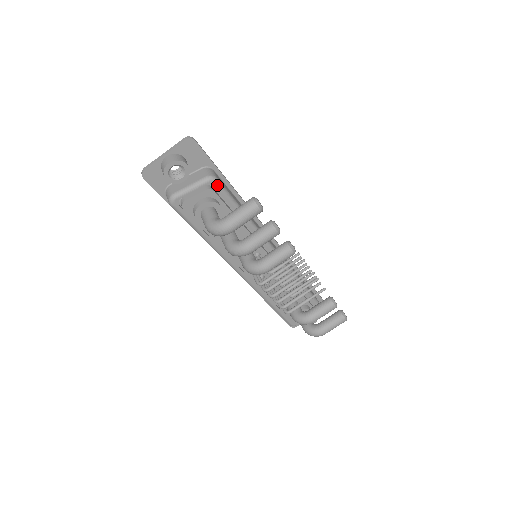
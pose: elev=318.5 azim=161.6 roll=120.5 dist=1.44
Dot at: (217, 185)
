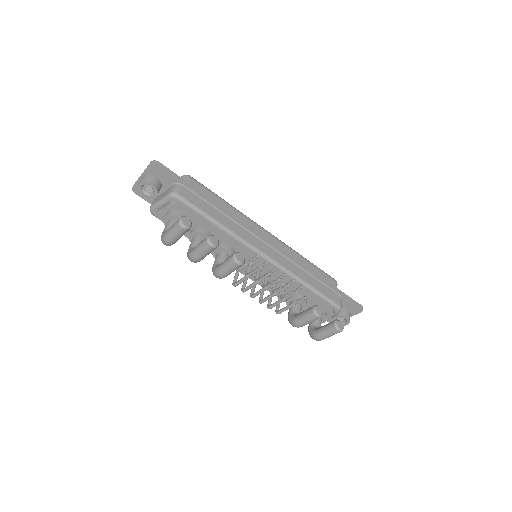
Dot at: (179, 200)
